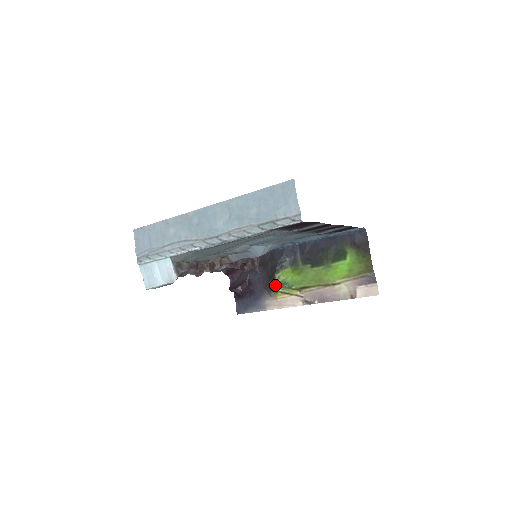
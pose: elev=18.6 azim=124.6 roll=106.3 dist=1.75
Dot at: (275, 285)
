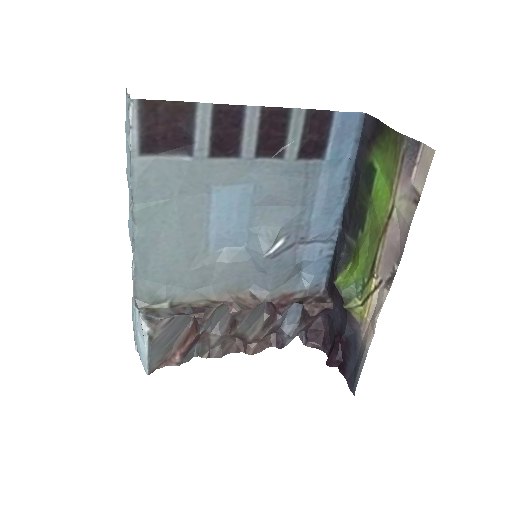
Dot at: (345, 298)
